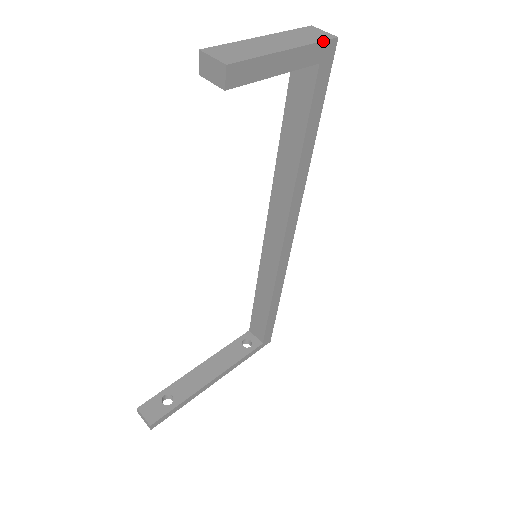
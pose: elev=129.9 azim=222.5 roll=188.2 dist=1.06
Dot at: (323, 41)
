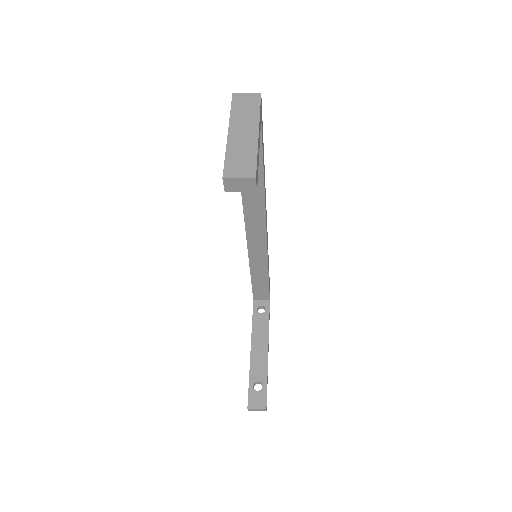
Dot at: (260, 105)
